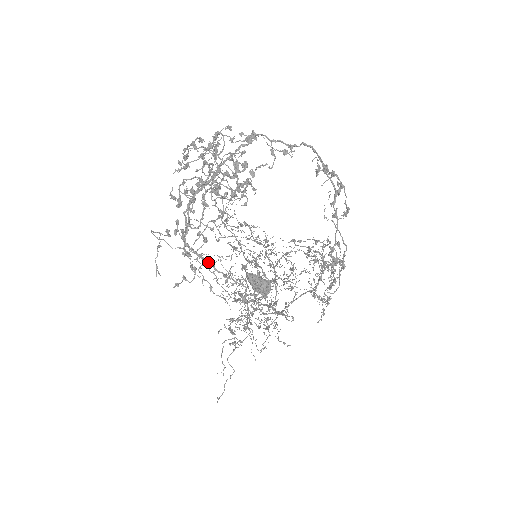
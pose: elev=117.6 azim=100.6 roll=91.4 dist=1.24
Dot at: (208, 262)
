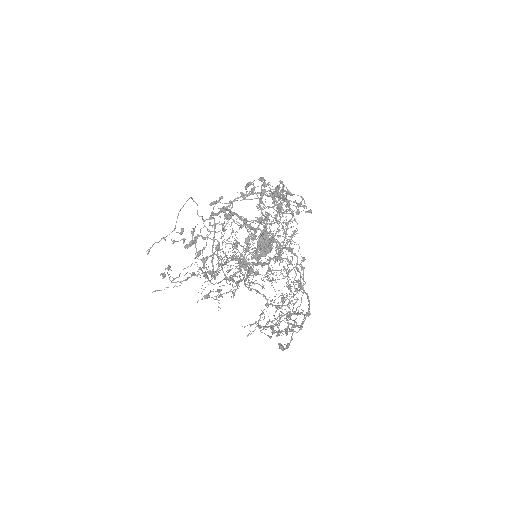
Dot at: (213, 240)
